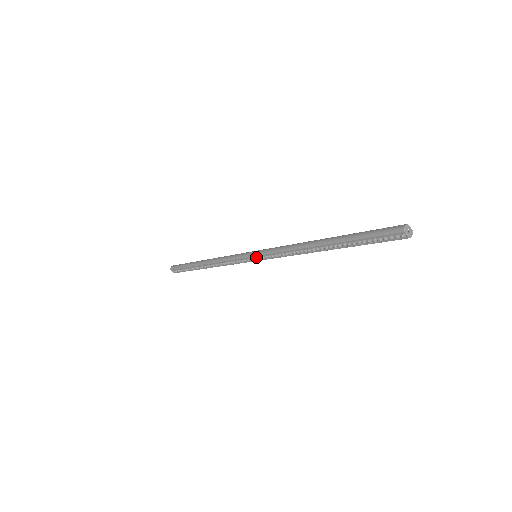
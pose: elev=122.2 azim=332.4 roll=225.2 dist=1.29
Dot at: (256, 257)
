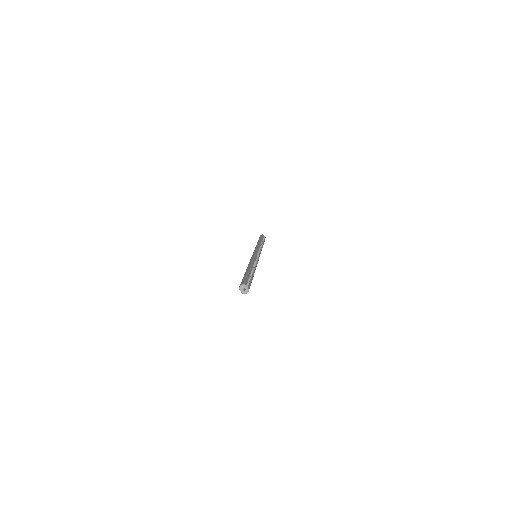
Dot at: occluded
